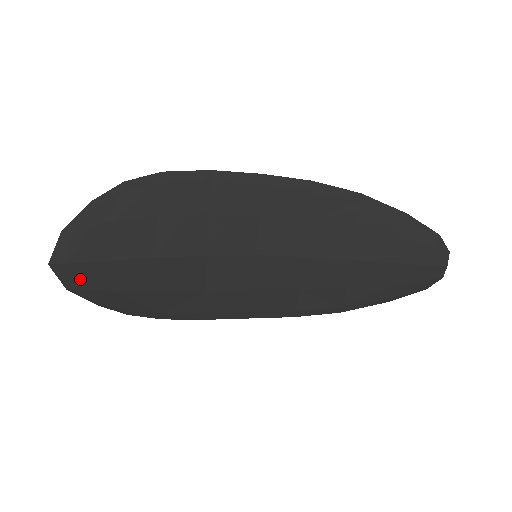
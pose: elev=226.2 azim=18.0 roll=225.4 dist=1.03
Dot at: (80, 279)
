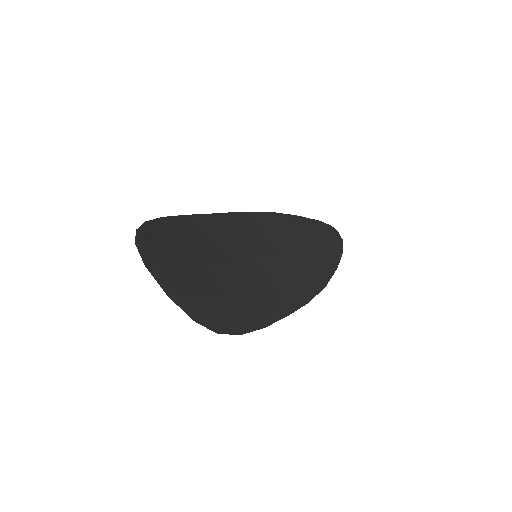
Dot at: (172, 282)
